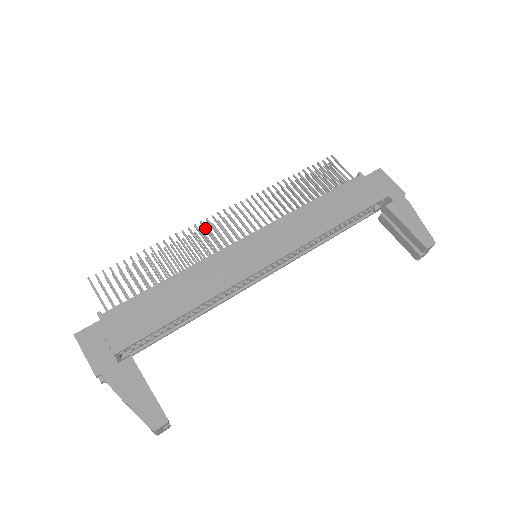
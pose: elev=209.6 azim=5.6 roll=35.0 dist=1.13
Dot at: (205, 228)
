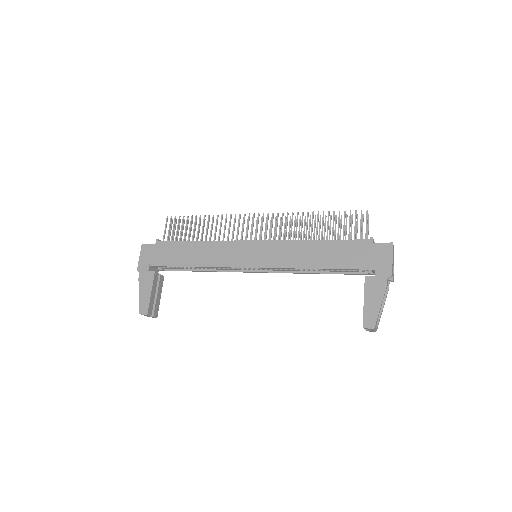
Dot at: (239, 220)
